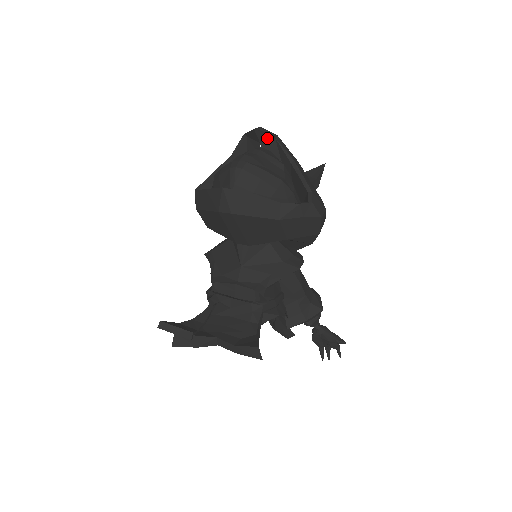
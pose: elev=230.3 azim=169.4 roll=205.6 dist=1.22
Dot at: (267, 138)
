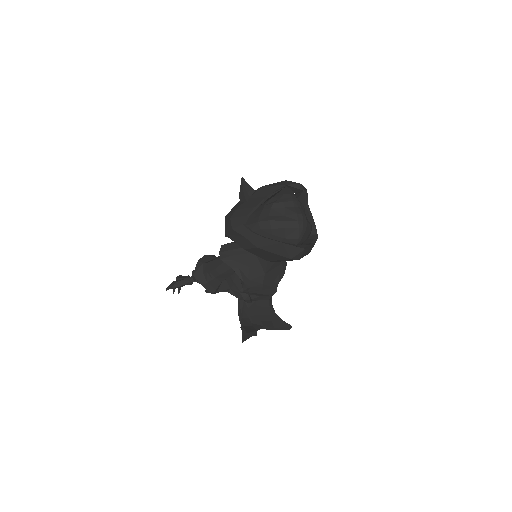
Dot at: occluded
